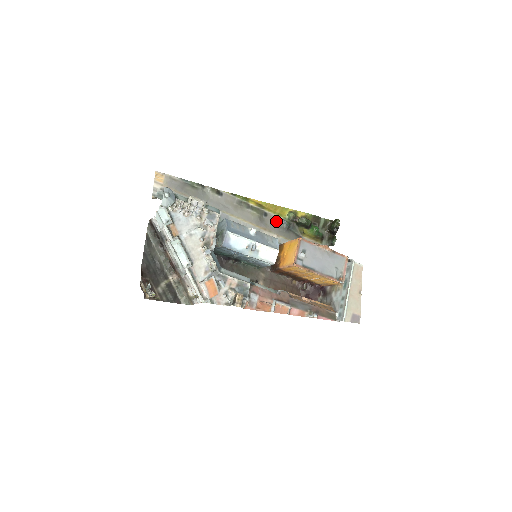
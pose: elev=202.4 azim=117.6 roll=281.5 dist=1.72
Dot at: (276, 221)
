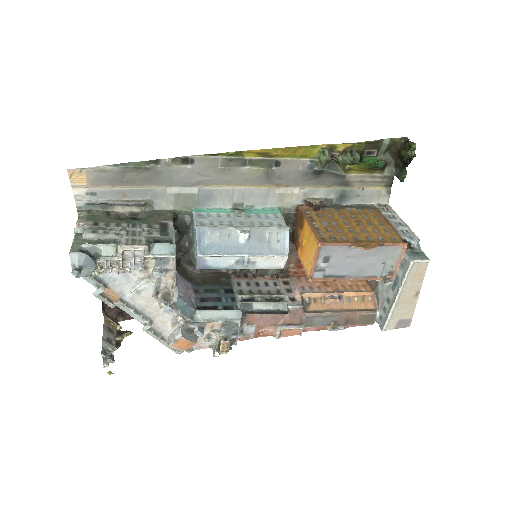
Dot at: (297, 167)
